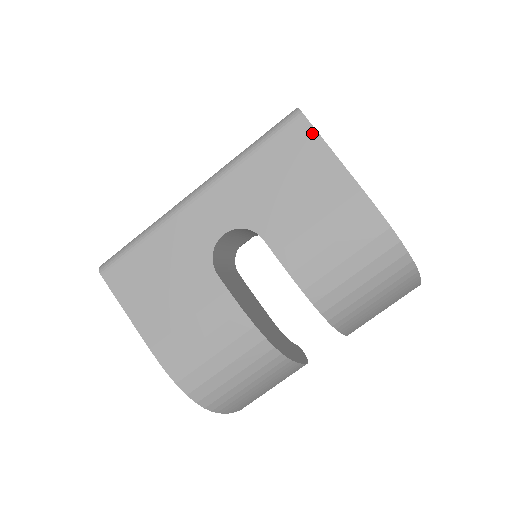
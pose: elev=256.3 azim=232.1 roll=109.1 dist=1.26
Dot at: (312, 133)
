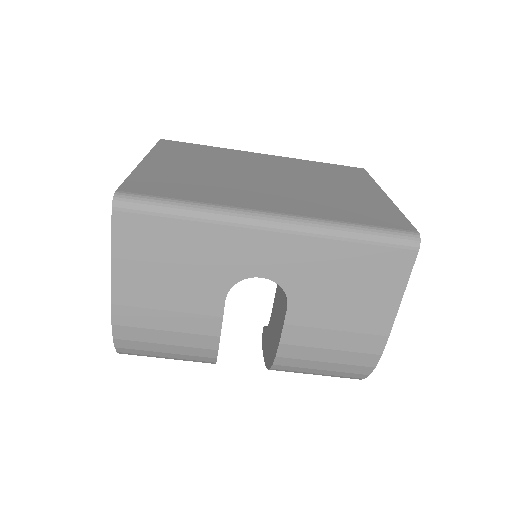
Dot at: (407, 270)
